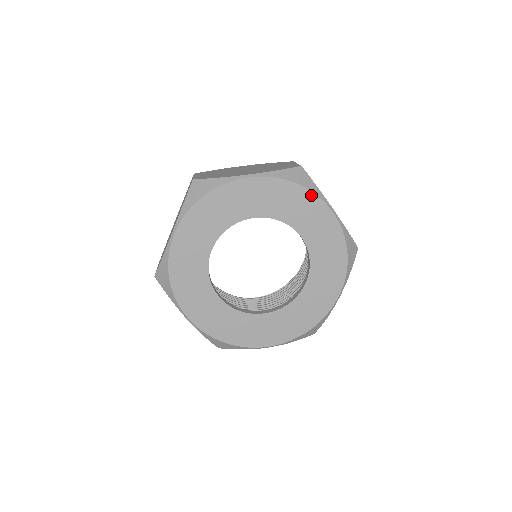
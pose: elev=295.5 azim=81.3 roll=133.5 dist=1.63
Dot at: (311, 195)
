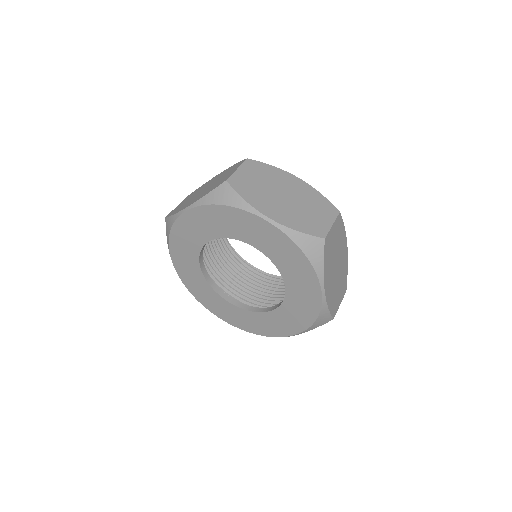
Dot at: (311, 269)
